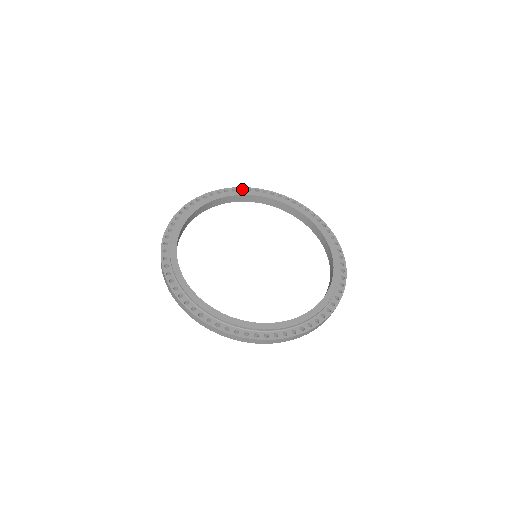
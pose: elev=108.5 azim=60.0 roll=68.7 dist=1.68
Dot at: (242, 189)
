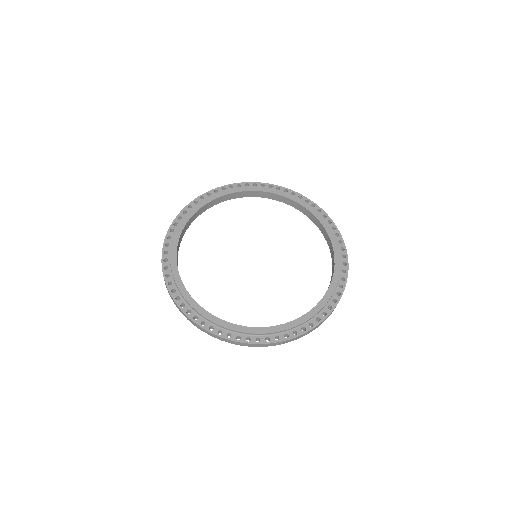
Dot at: (209, 193)
